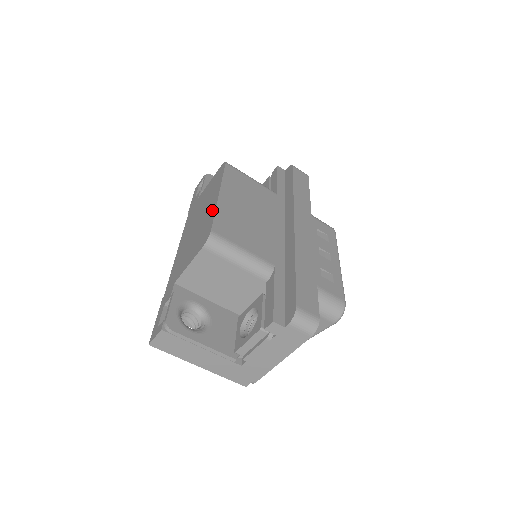
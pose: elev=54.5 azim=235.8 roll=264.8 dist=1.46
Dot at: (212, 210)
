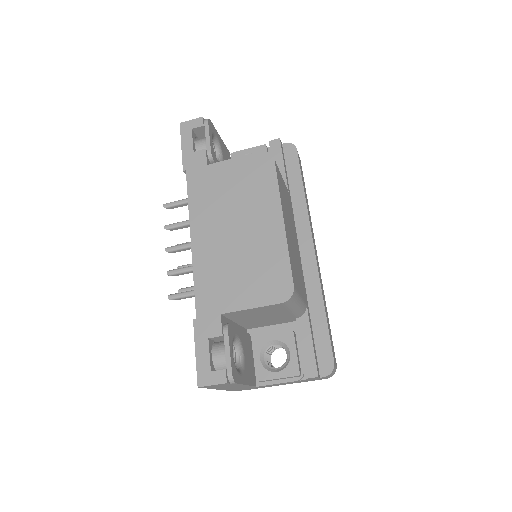
Dot at: (279, 243)
